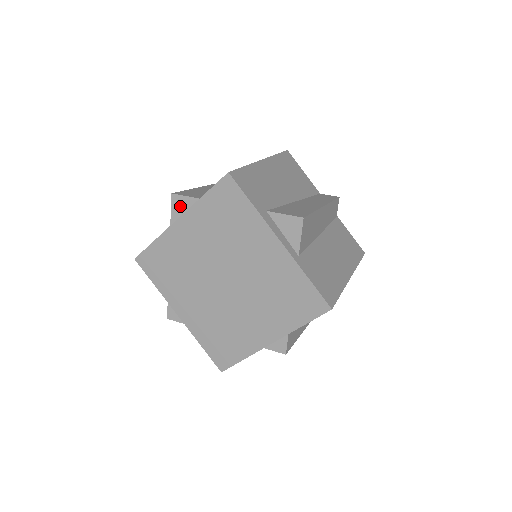
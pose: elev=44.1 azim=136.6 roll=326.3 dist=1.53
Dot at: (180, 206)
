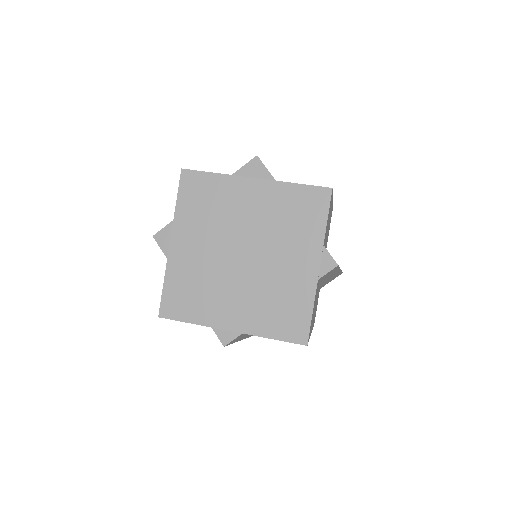
Dot at: (166, 238)
